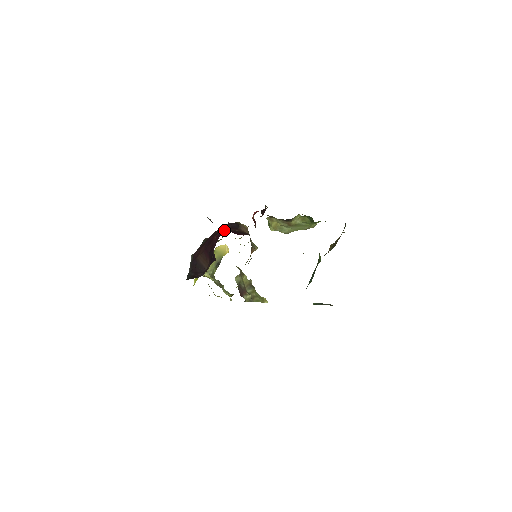
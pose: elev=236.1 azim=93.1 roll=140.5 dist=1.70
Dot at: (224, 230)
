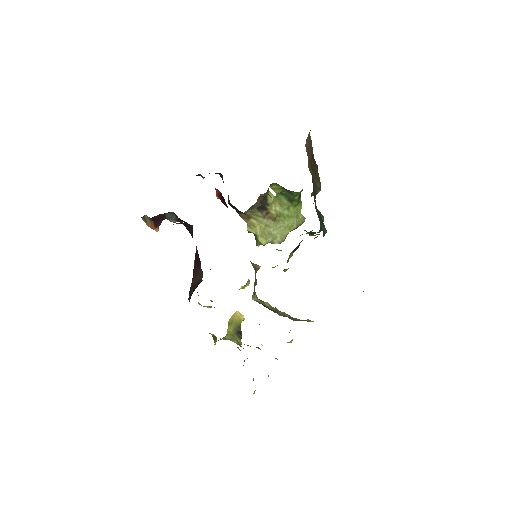
Dot at: occluded
